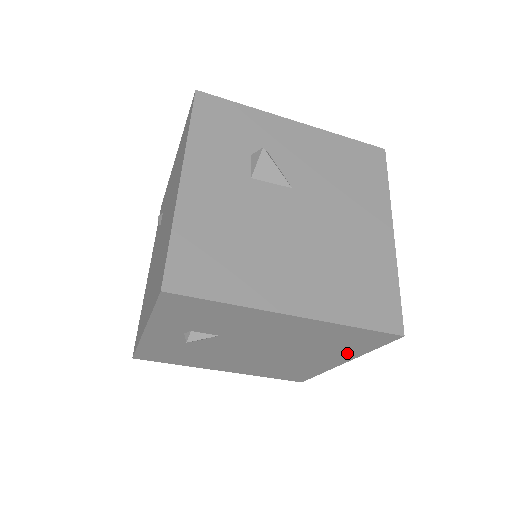
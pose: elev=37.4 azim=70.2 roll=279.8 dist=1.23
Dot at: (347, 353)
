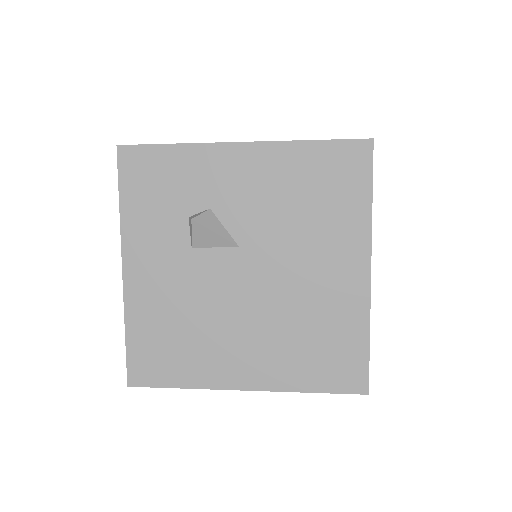
Dot at: occluded
